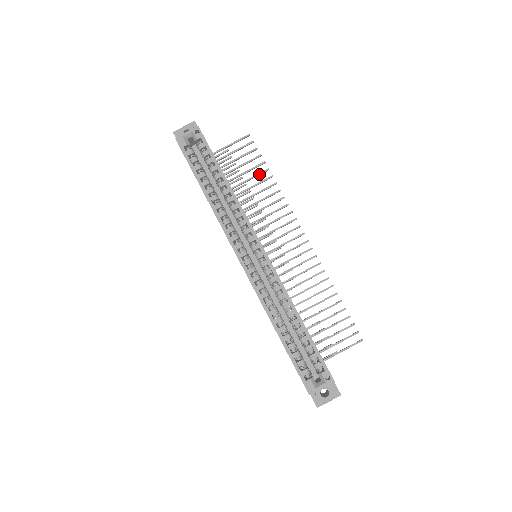
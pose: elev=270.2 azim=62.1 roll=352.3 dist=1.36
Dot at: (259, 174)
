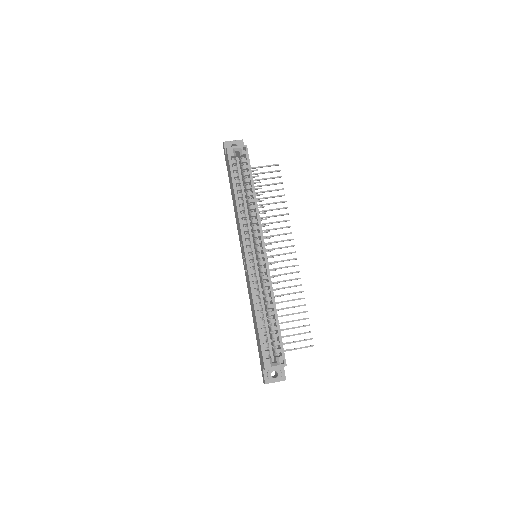
Dot at: (276, 196)
